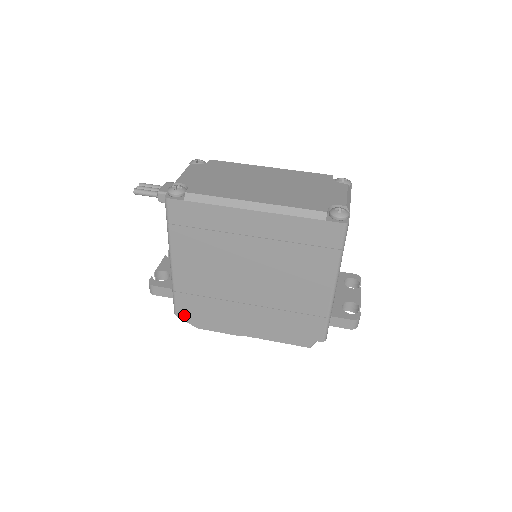
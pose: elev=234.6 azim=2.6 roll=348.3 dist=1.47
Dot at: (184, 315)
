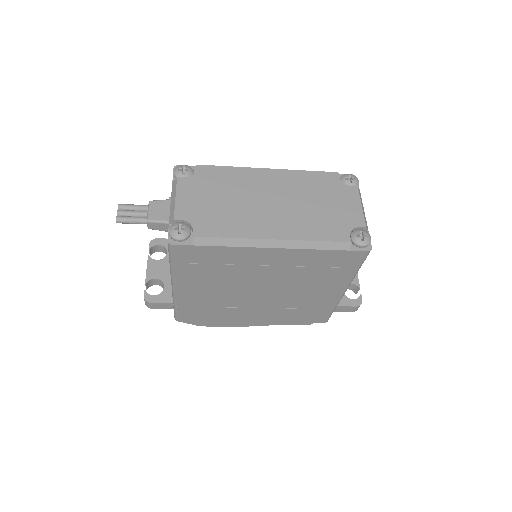
Dot at: (186, 320)
